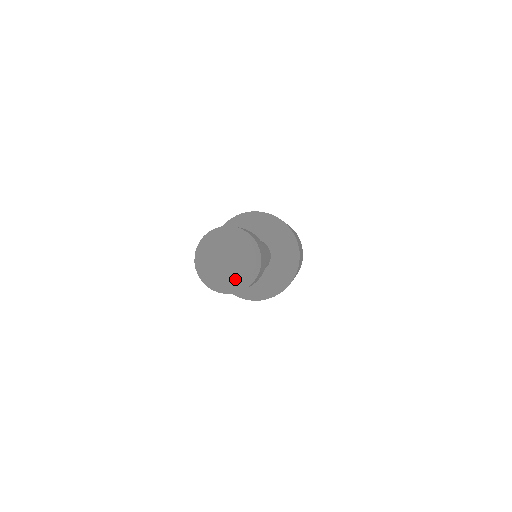
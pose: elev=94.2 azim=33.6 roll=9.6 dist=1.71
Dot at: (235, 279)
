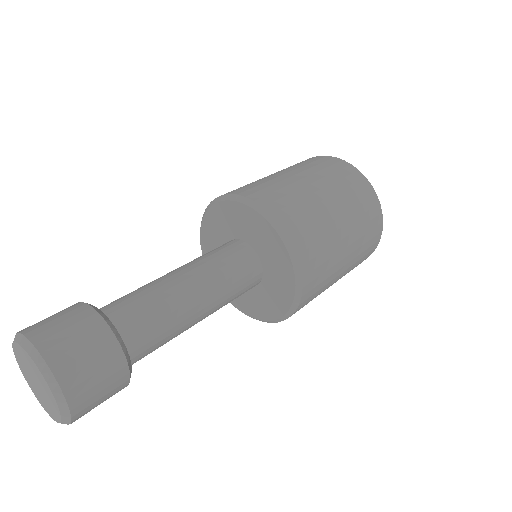
Dot at: (50, 410)
